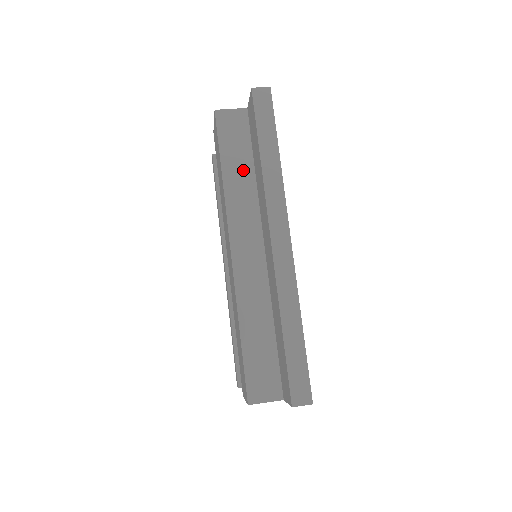
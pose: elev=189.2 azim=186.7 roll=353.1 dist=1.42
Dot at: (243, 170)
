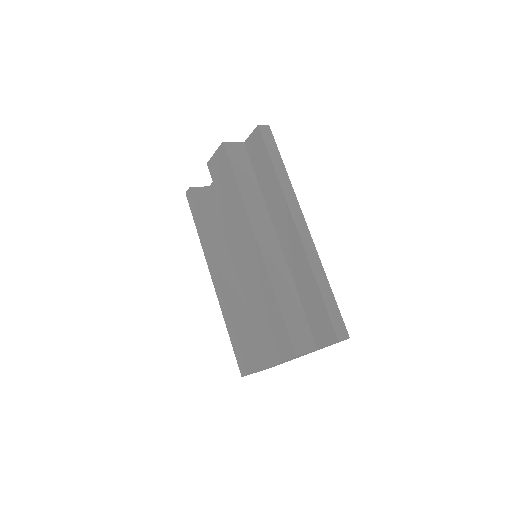
Dot at: (251, 185)
